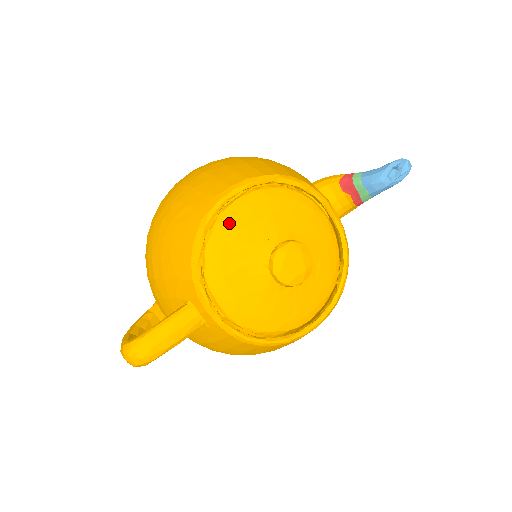
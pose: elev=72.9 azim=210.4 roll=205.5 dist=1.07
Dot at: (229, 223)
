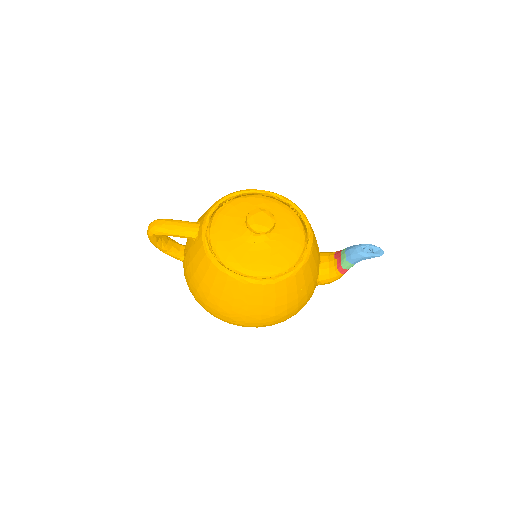
Dot at: (248, 199)
